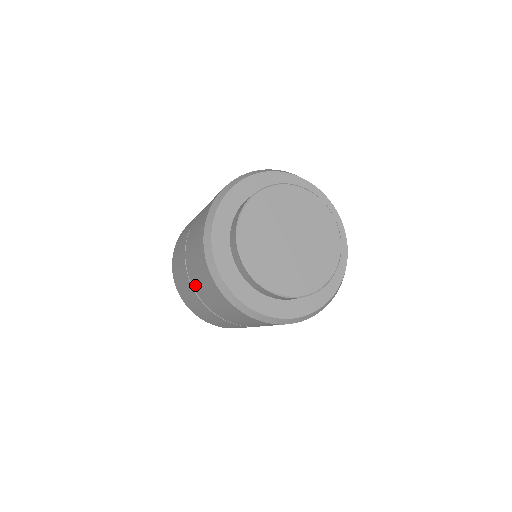
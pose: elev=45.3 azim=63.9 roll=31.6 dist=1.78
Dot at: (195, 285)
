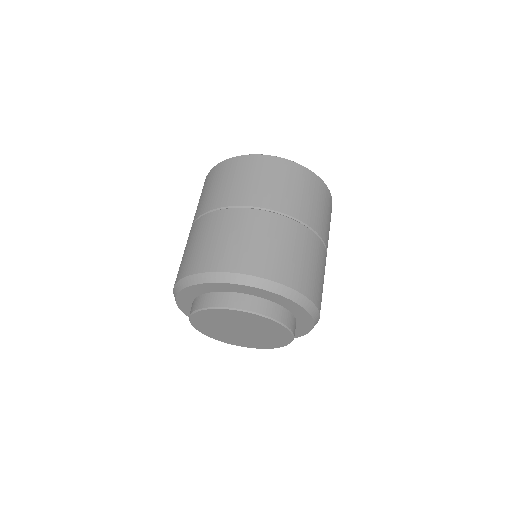
Dot at: occluded
